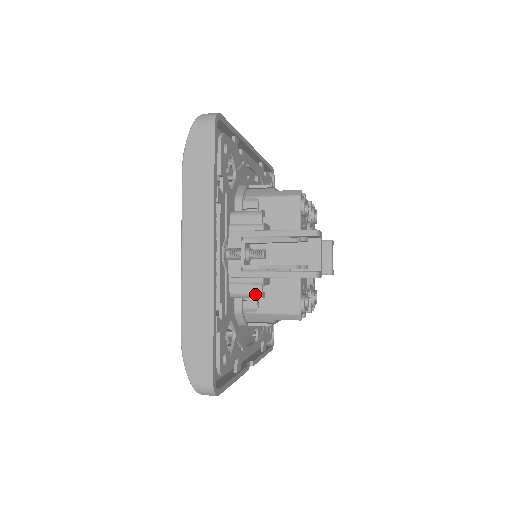
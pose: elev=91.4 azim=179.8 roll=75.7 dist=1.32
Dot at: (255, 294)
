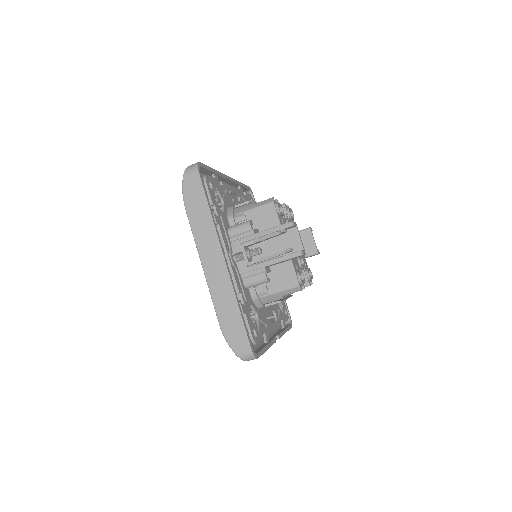
Dot at: (262, 281)
